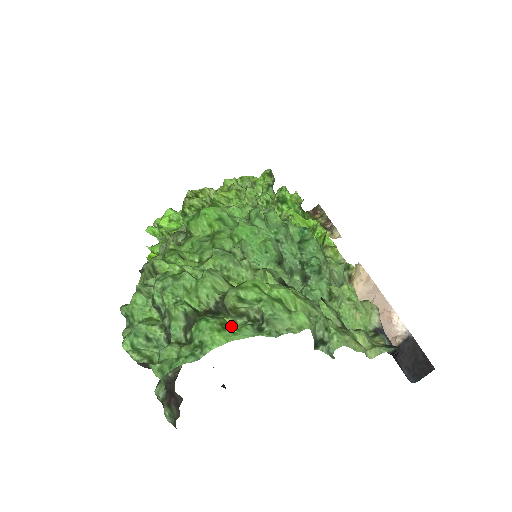
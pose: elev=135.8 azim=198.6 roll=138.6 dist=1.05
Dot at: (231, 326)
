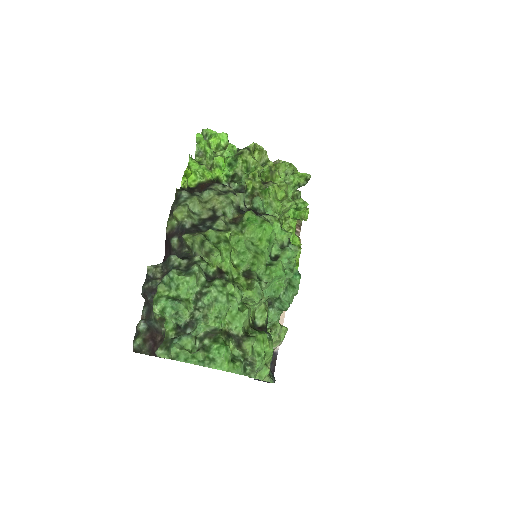
Dot at: (230, 349)
